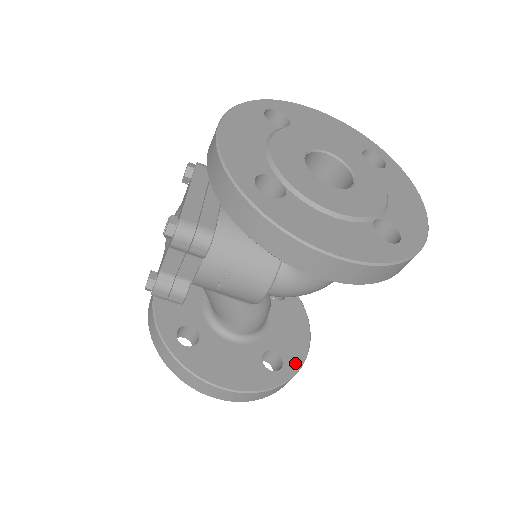
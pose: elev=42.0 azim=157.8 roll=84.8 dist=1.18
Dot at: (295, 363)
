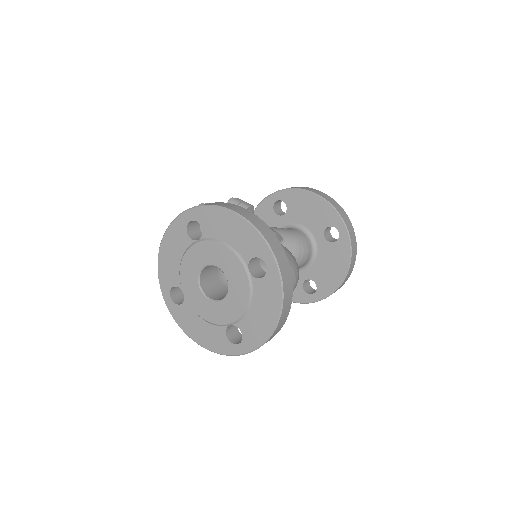
Dot at: (325, 292)
